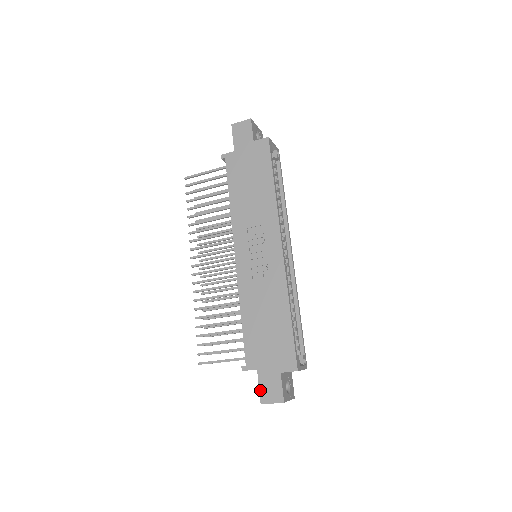
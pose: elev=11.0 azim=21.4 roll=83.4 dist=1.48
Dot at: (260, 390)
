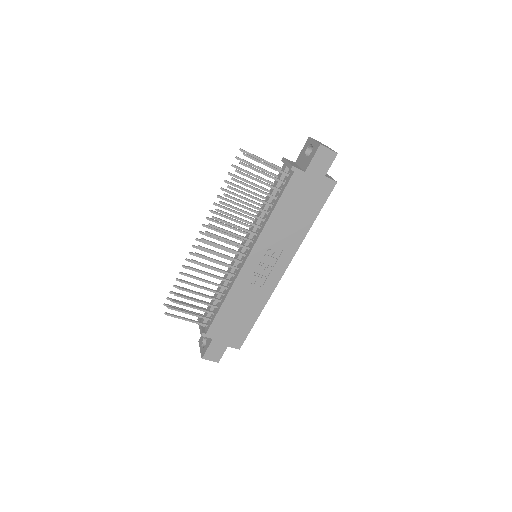
Dot at: (207, 351)
